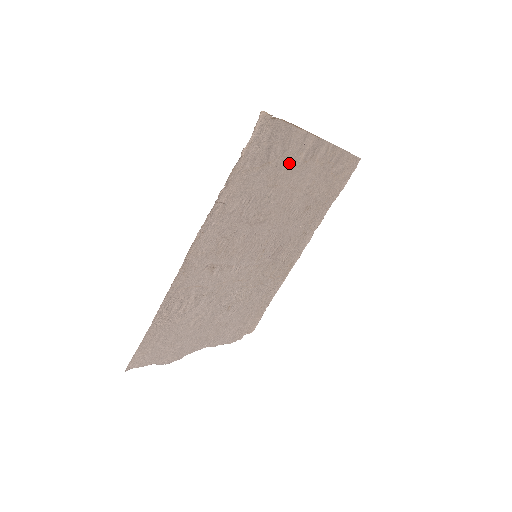
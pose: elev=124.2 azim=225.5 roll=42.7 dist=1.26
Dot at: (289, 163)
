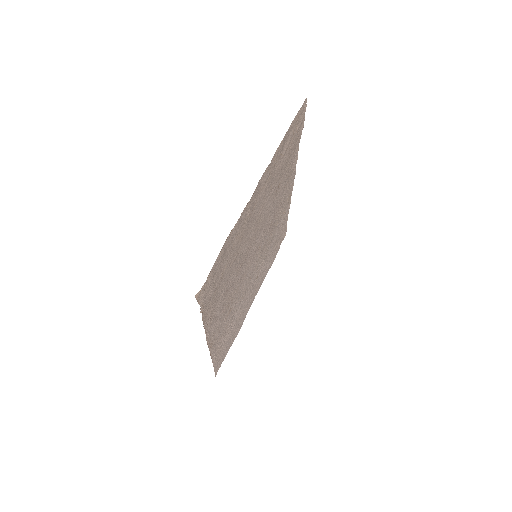
Dot at: (240, 235)
